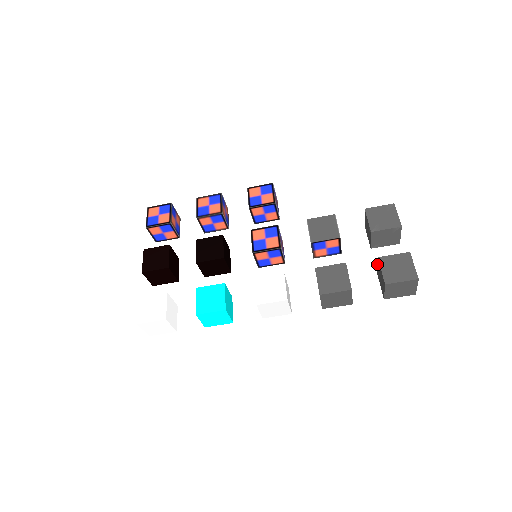
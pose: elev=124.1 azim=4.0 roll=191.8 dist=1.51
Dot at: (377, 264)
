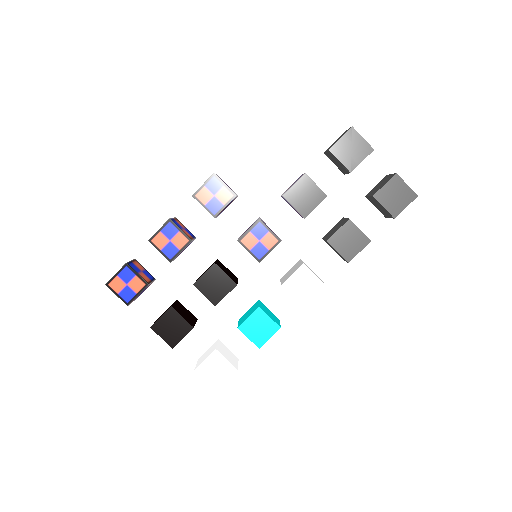
Dot at: (369, 196)
